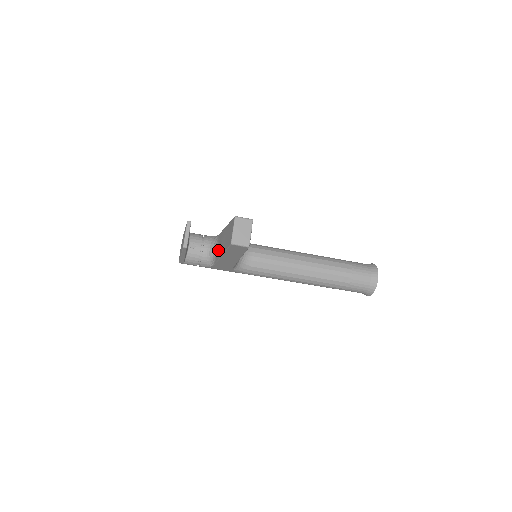
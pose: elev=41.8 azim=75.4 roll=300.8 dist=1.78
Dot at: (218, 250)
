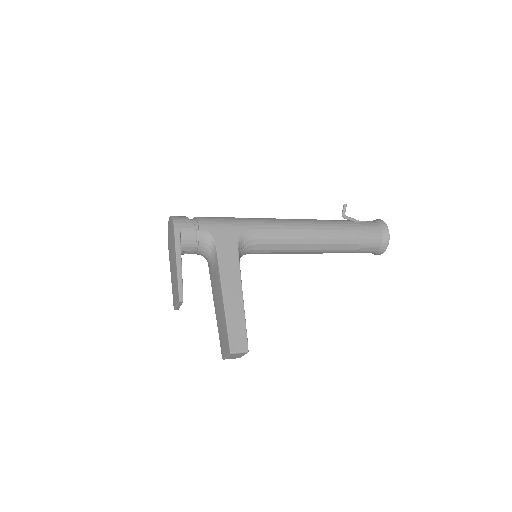
Dot at: (213, 279)
